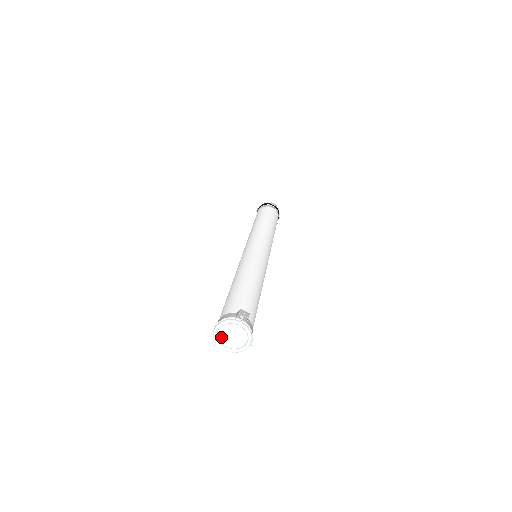
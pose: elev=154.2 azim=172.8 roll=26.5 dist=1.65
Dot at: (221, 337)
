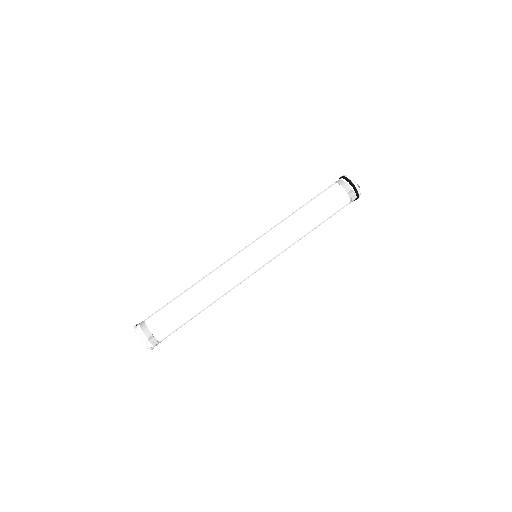
Dot at: occluded
